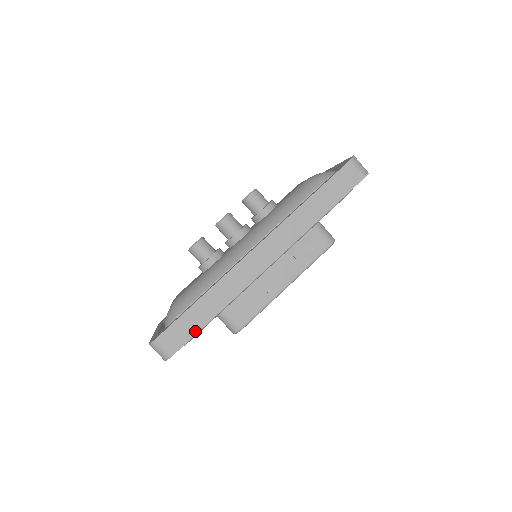
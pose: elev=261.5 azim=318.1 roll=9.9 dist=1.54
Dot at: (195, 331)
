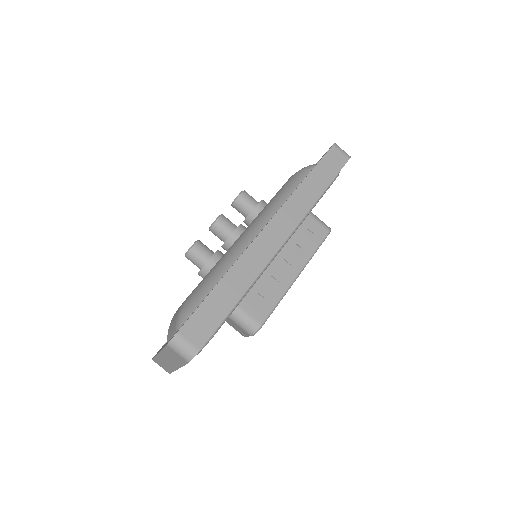
Dot at: (221, 318)
